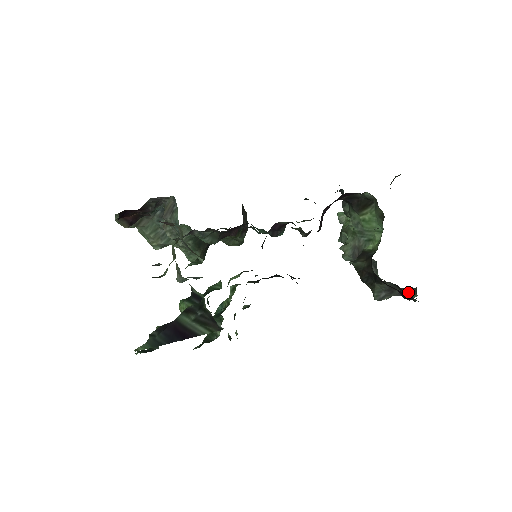
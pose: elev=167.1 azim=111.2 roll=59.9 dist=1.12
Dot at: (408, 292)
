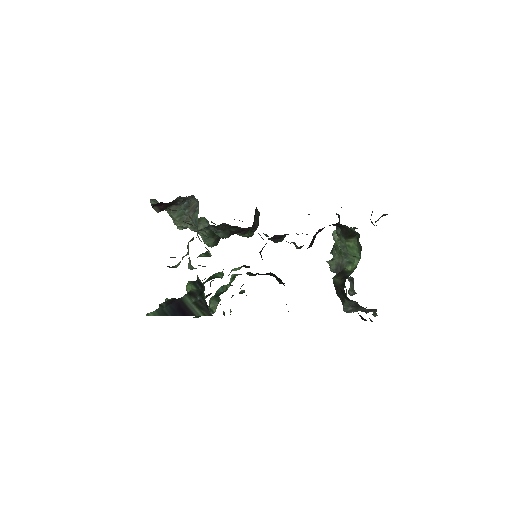
Dot at: (371, 311)
